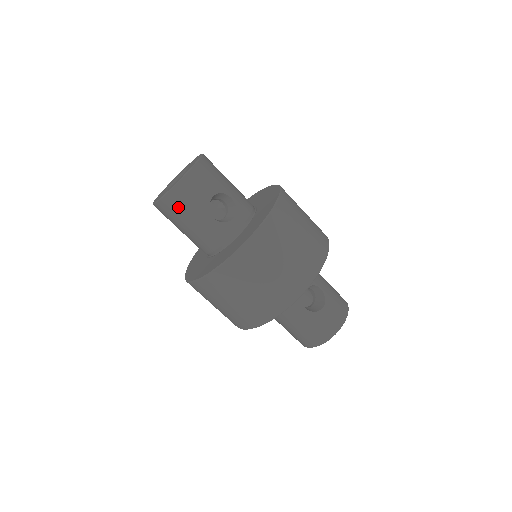
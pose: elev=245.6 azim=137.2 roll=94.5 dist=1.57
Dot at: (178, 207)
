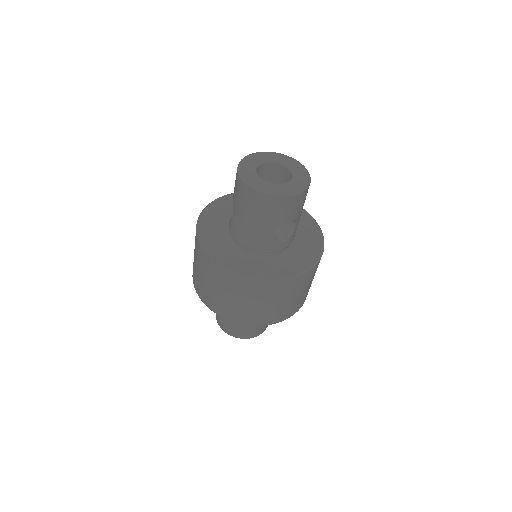
Dot at: (263, 208)
